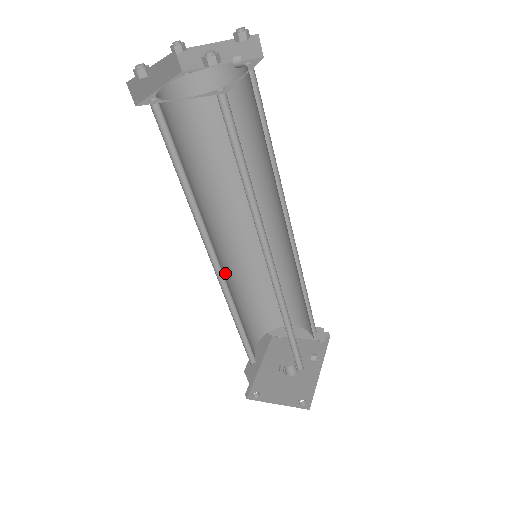
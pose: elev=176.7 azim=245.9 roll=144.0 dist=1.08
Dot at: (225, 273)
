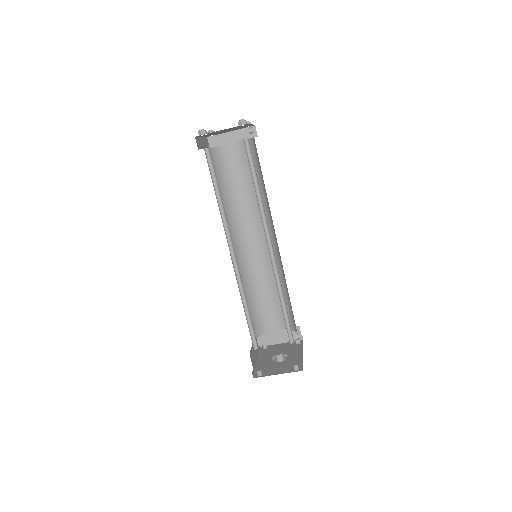
Dot at: occluded
